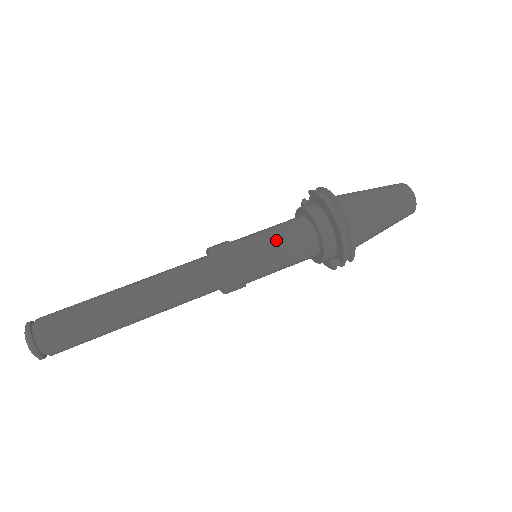
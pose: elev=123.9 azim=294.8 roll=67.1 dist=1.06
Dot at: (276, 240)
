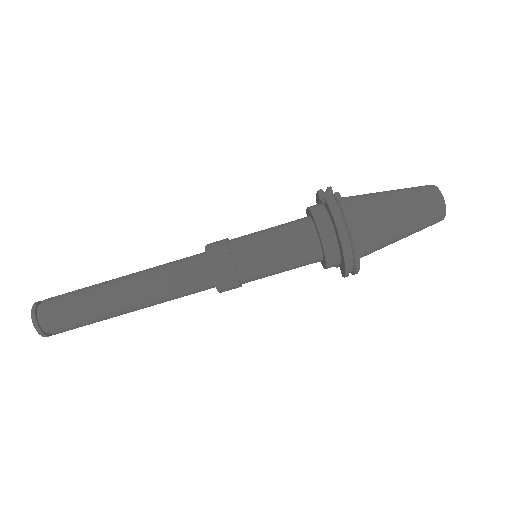
Dot at: (277, 254)
